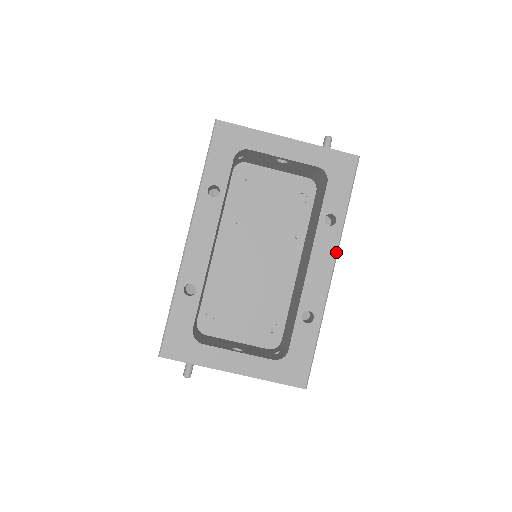
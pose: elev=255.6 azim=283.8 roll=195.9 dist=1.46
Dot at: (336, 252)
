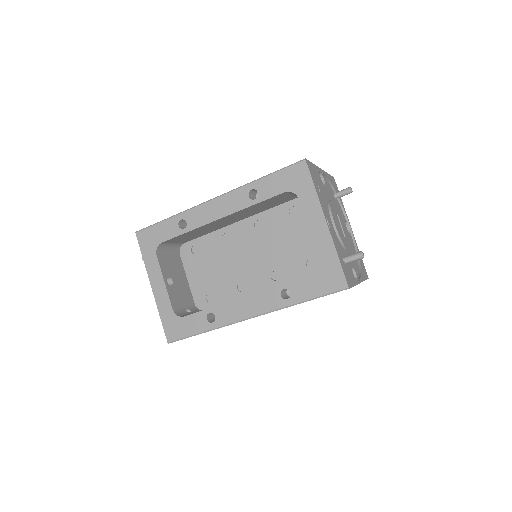
Dot at: (265, 312)
